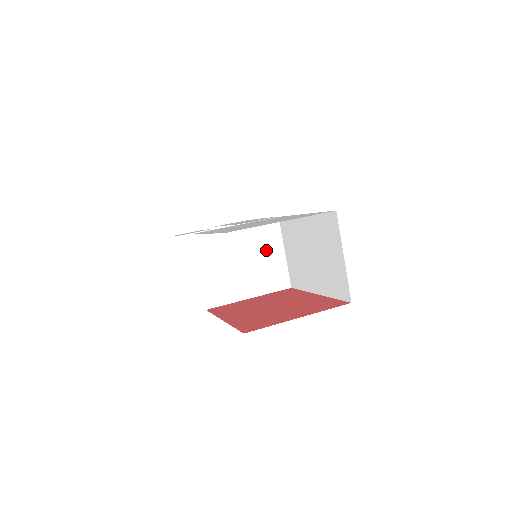
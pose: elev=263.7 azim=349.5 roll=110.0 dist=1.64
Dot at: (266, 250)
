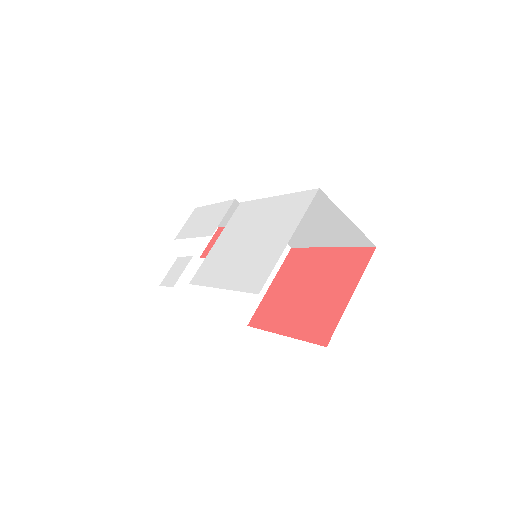
Dot at: occluded
